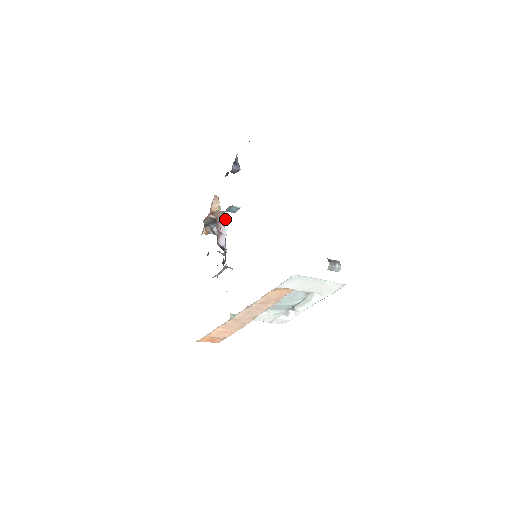
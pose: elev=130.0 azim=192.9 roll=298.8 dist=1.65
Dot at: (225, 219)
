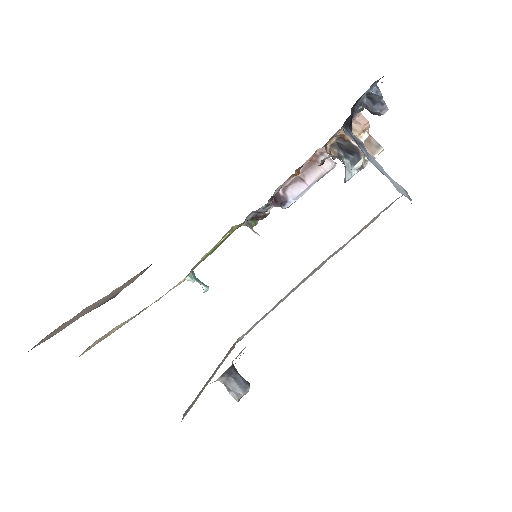
Dot at: occluded
